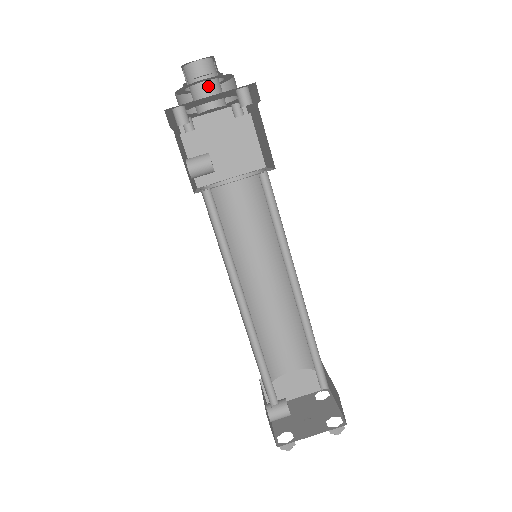
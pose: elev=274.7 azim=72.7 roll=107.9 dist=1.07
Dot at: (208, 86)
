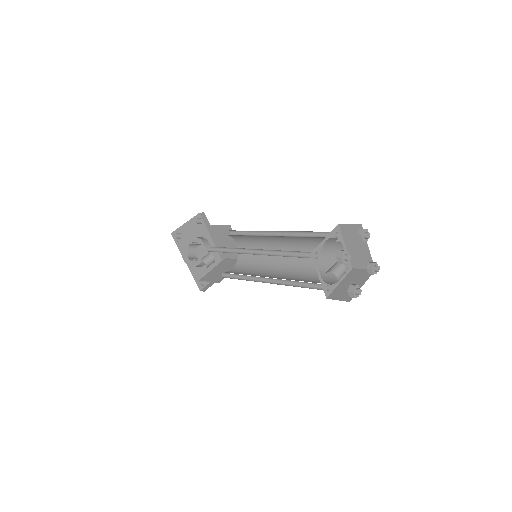
Dot at: (193, 245)
